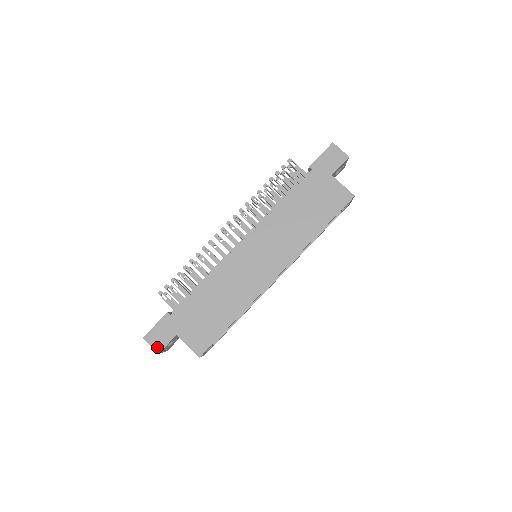
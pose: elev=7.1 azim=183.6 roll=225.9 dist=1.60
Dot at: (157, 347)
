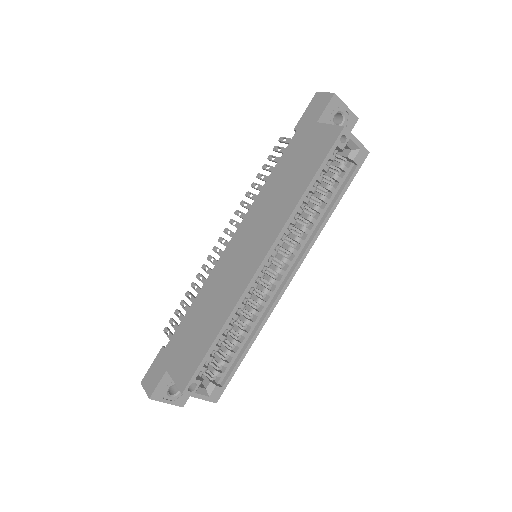
Dot at: (149, 390)
